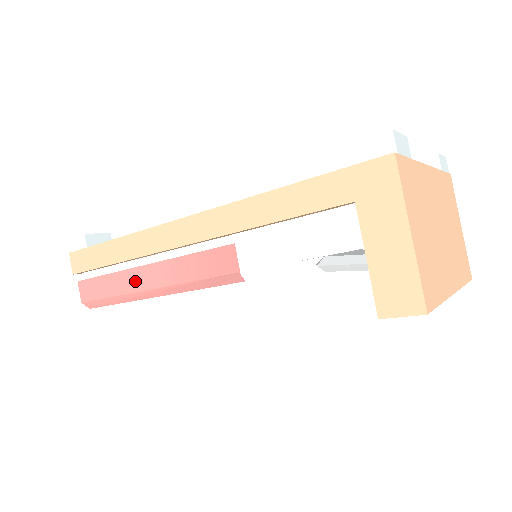
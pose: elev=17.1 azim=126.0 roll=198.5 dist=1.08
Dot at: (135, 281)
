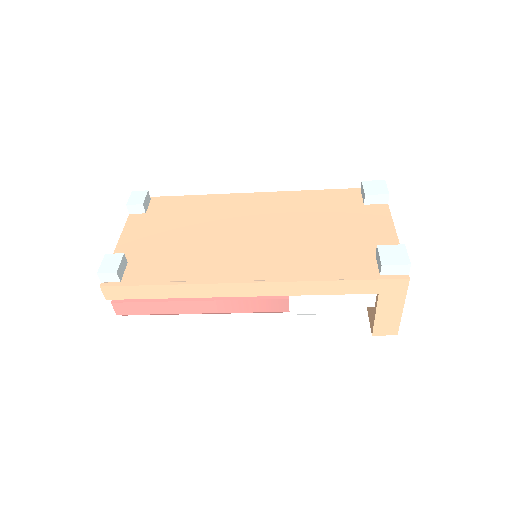
Dot at: (186, 308)
